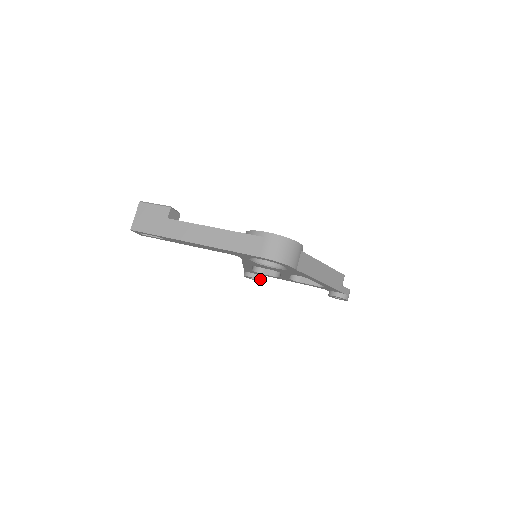
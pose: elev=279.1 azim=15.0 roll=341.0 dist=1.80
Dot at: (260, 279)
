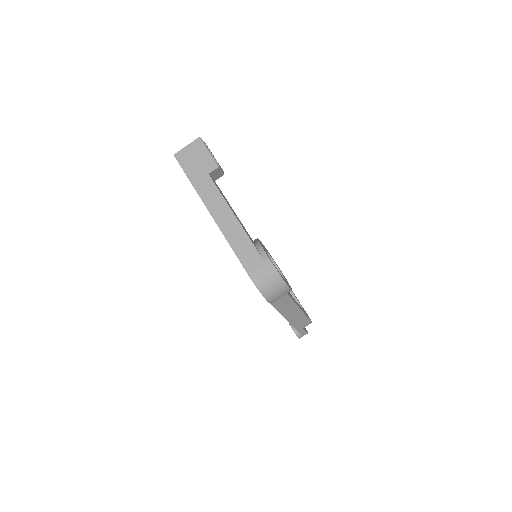
Dot at: occluded
